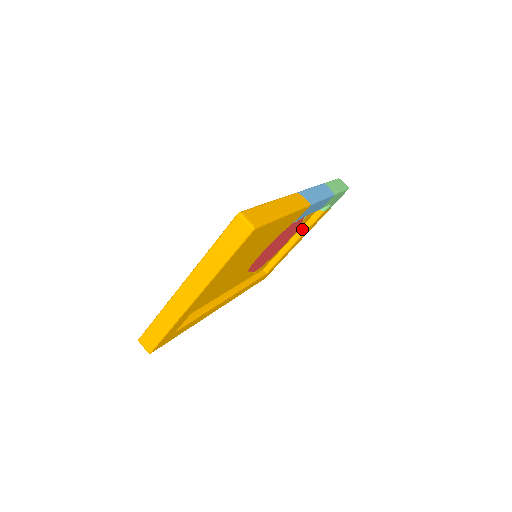
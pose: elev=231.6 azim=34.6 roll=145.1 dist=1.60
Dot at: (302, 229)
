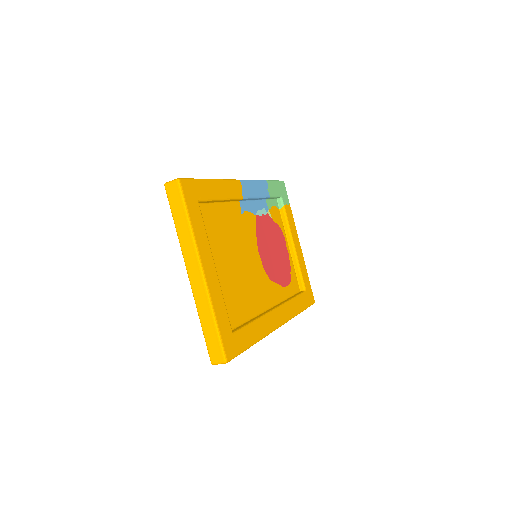
Dot at: (287, 233)
